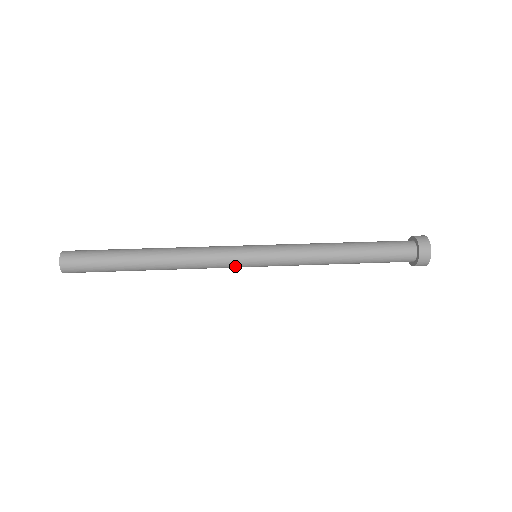
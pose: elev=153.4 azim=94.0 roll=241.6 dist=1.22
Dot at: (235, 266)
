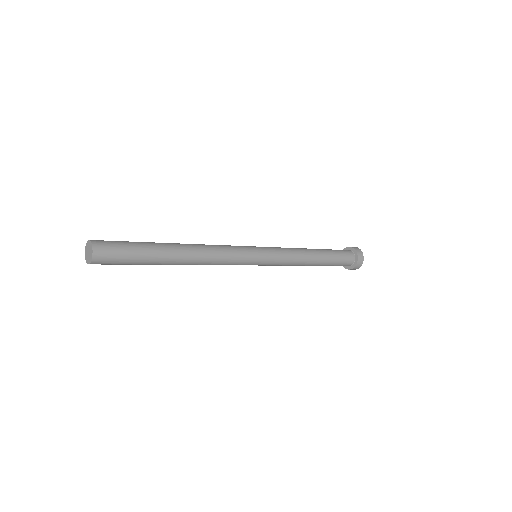
Dot at: (243, 264)
